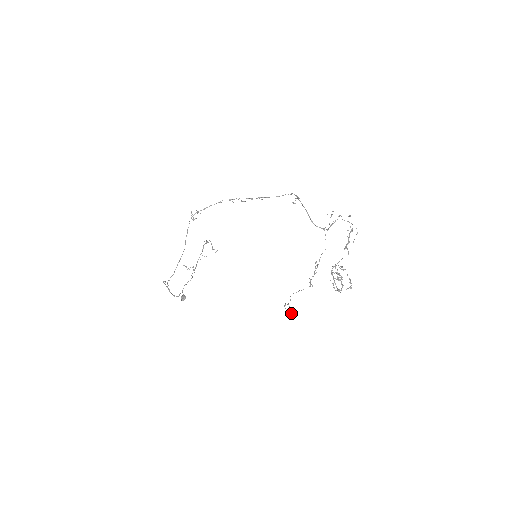
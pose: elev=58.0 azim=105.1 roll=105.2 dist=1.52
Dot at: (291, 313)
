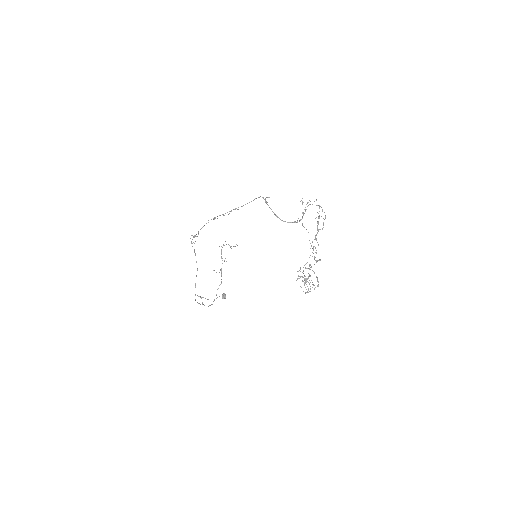
Dot at: (314, 285)
